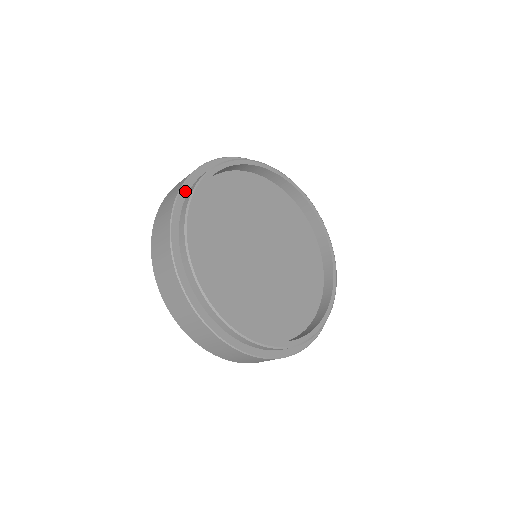
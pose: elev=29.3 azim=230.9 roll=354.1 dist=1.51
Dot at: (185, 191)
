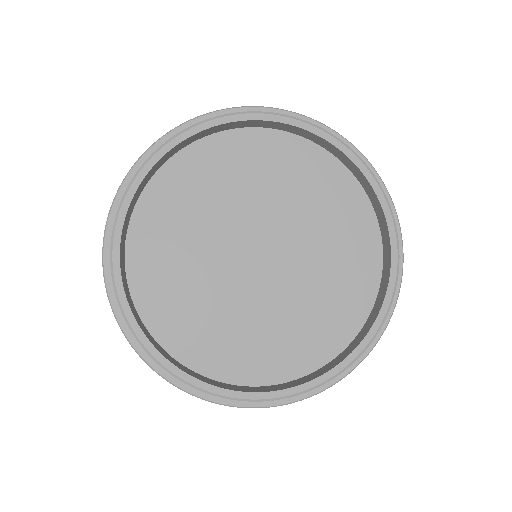
Dot at: (115, 216)
